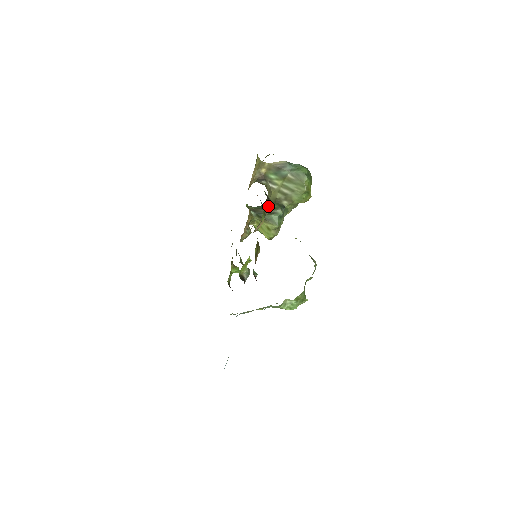
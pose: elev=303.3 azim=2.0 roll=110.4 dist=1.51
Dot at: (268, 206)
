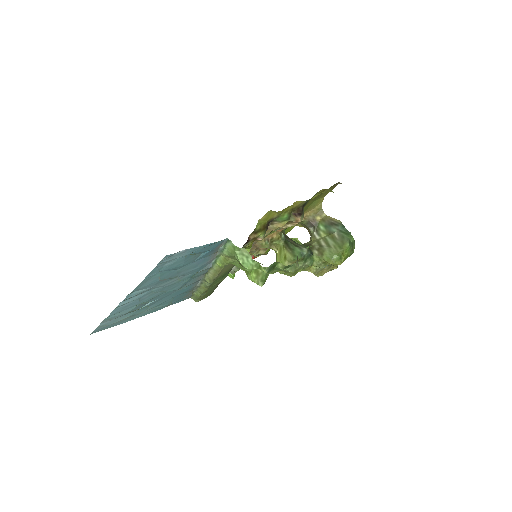
Dot at: (297, 214)
